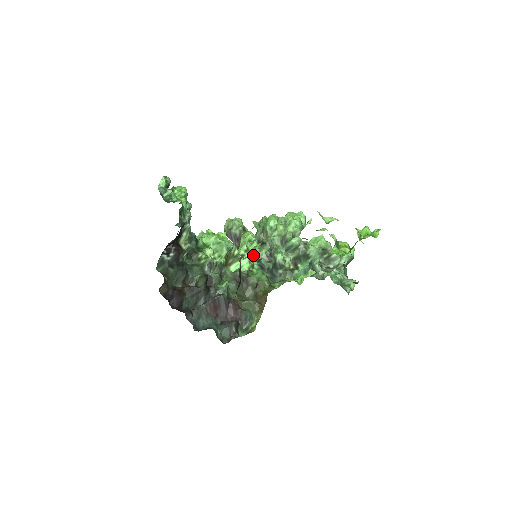
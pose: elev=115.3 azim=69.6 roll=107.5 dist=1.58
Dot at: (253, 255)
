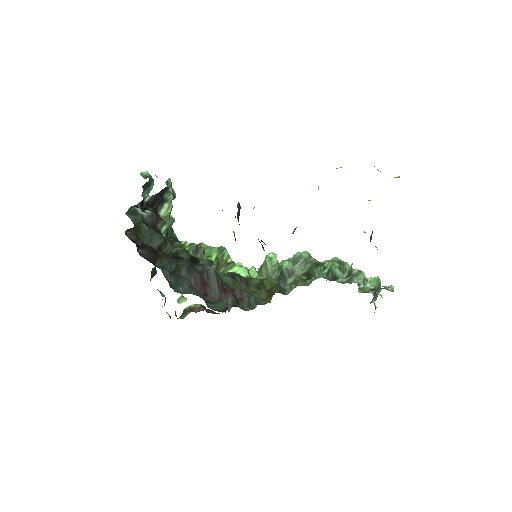
Dot at: occluded
